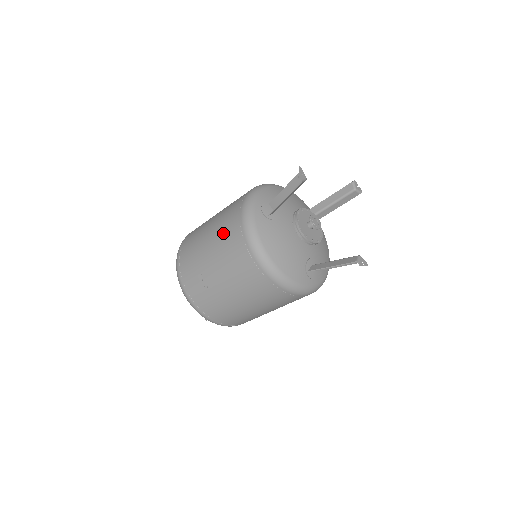
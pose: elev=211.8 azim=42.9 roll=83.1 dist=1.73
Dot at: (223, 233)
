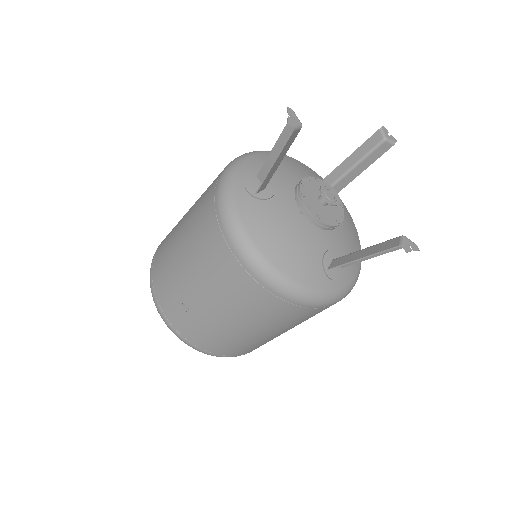
Dot at: (196, 229)
